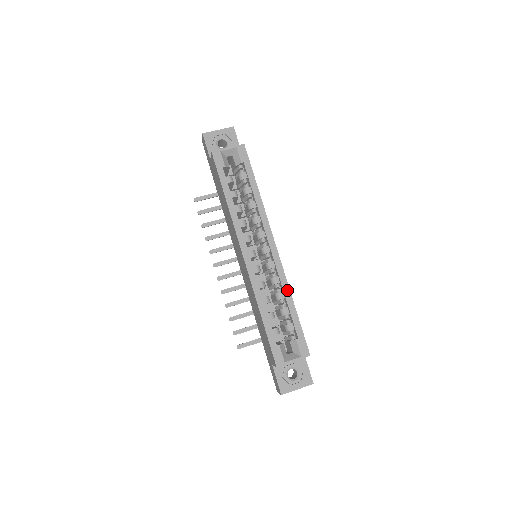
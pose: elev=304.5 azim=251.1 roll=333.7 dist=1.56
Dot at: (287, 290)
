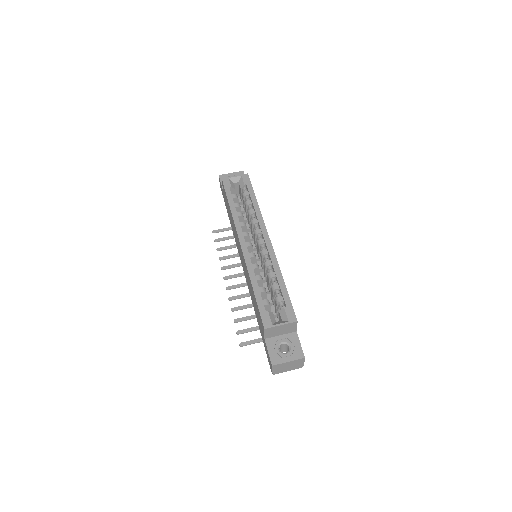
Dot at: (277, 269)
